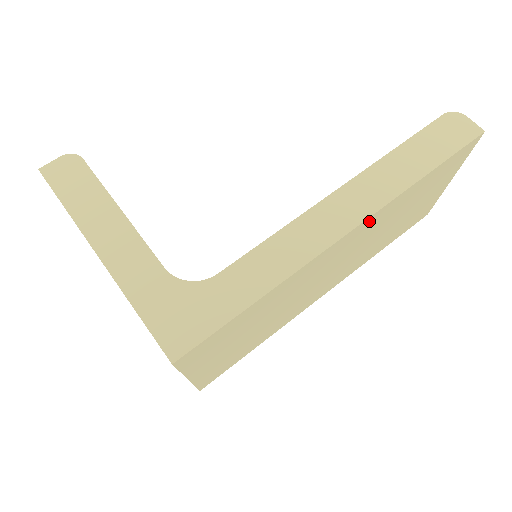
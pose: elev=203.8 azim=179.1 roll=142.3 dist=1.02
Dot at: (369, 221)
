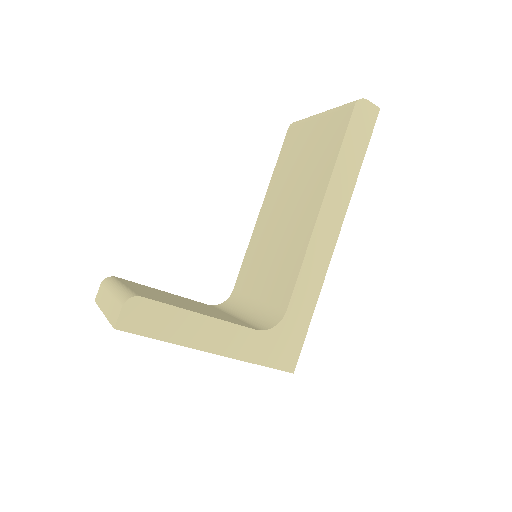
Dot at: occluded
